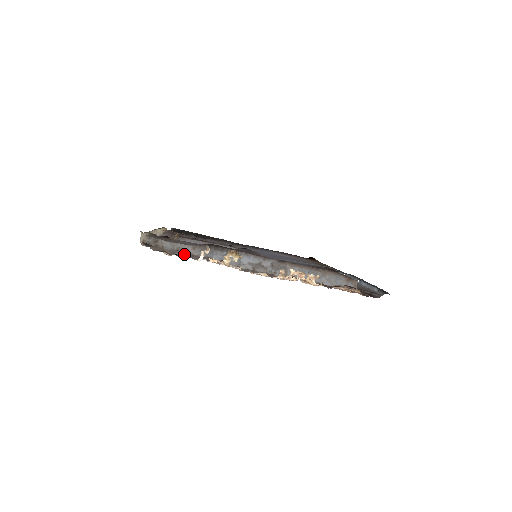
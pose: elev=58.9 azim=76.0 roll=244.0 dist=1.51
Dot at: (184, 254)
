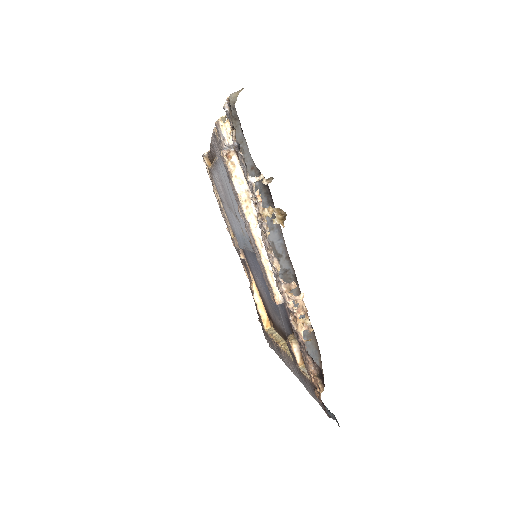
Dot at: occluded
